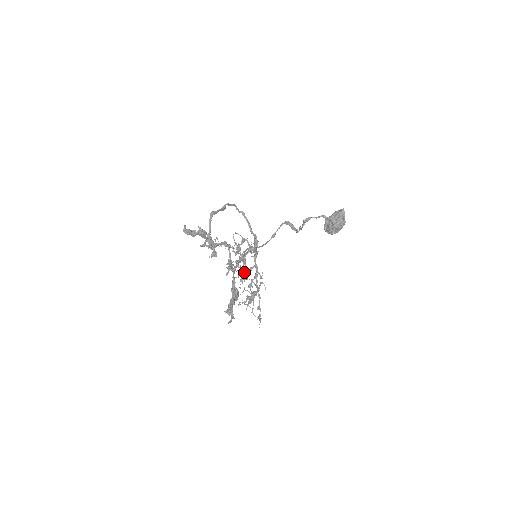
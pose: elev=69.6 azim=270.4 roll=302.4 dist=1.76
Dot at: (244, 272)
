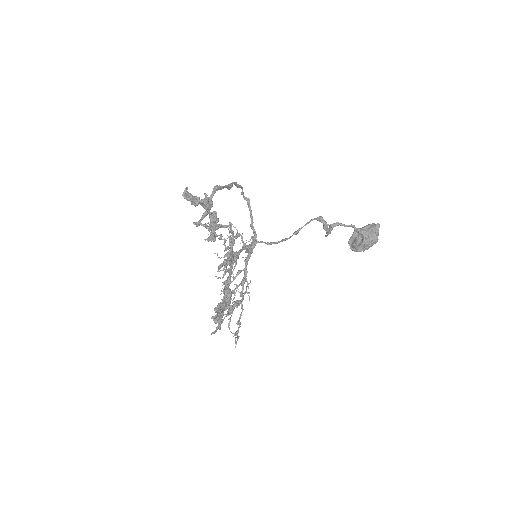
Dot at: (232, 273)
